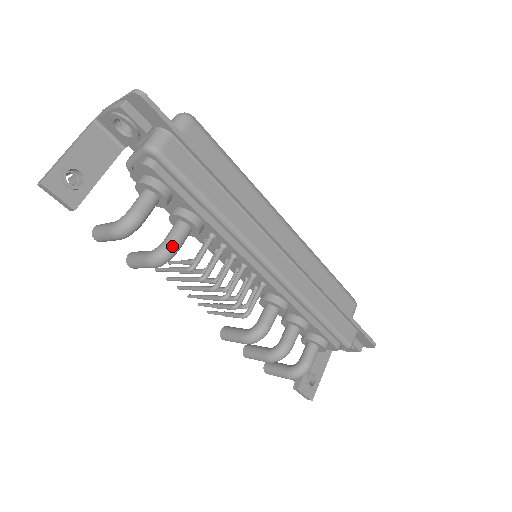
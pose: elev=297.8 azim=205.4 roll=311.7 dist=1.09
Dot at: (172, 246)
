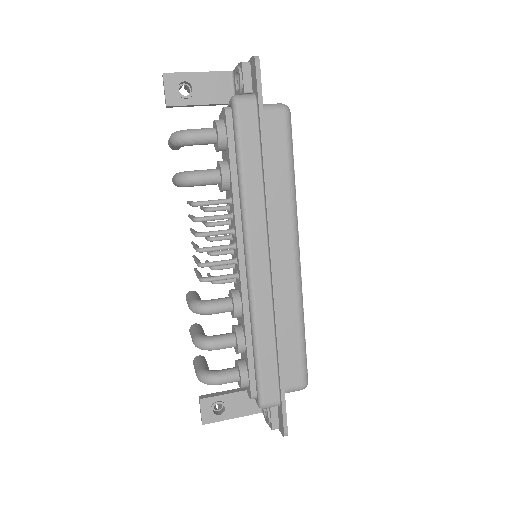
Dot at: (195, 176)
